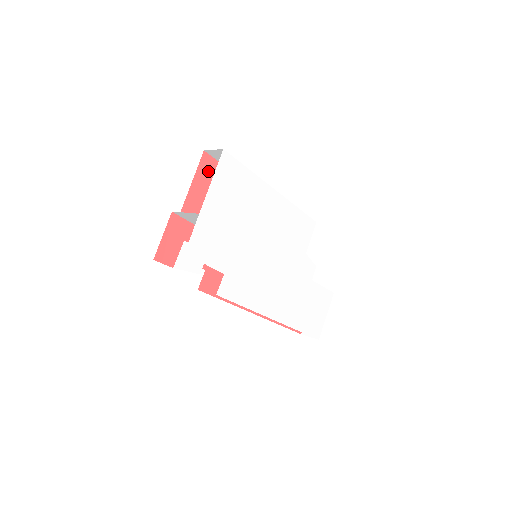
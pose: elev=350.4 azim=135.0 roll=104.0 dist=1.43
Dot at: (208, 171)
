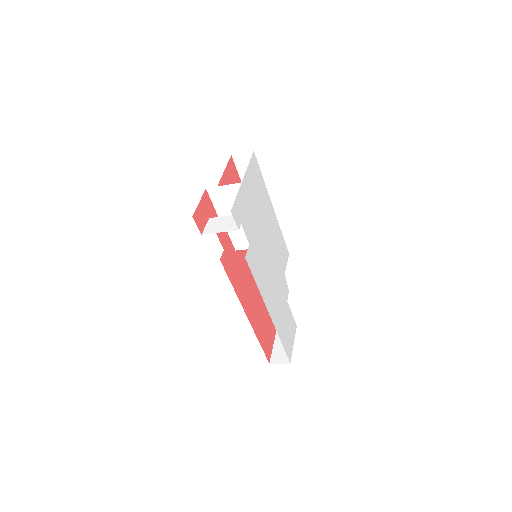
Dot at: (232, 171)
